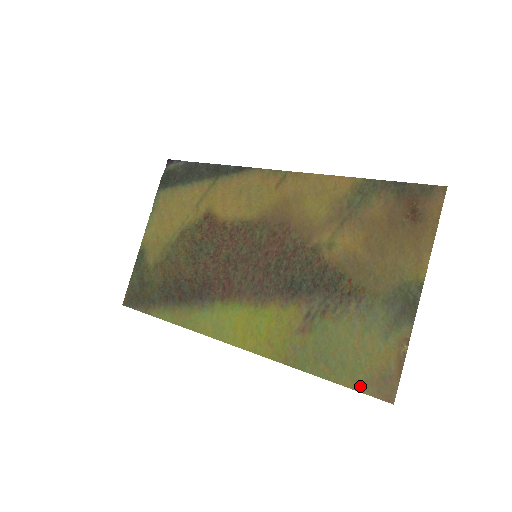
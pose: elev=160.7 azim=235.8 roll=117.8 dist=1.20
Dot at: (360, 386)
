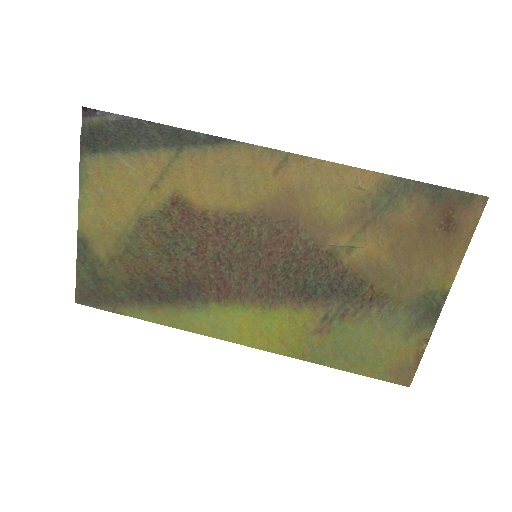
Dot at: (379, 375)
